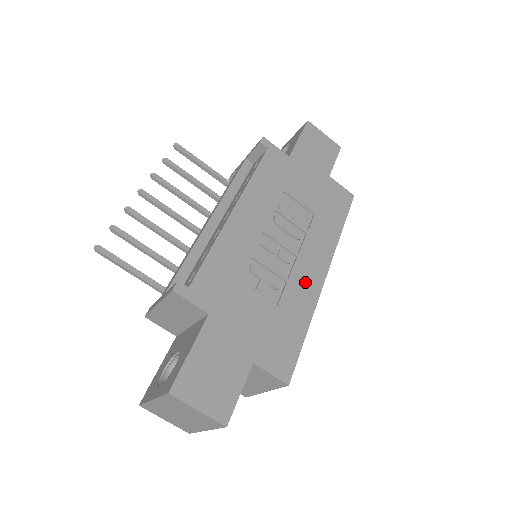
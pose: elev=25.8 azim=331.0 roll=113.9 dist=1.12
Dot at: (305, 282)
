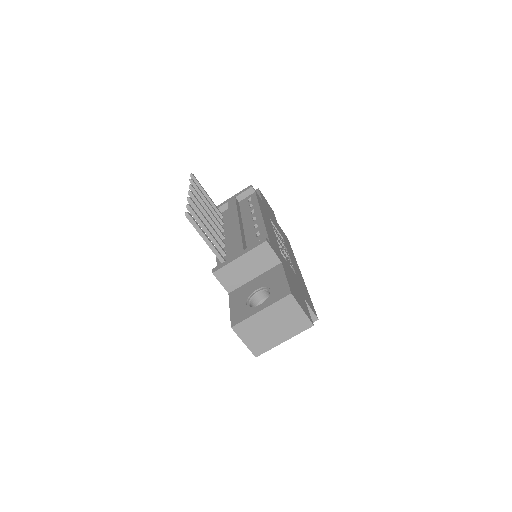
Dot at: (297, 271)
